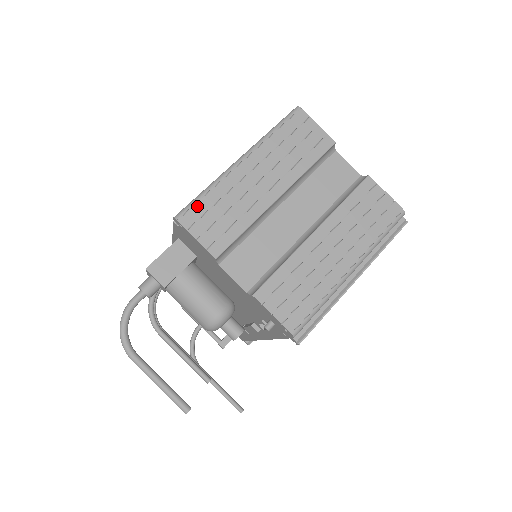
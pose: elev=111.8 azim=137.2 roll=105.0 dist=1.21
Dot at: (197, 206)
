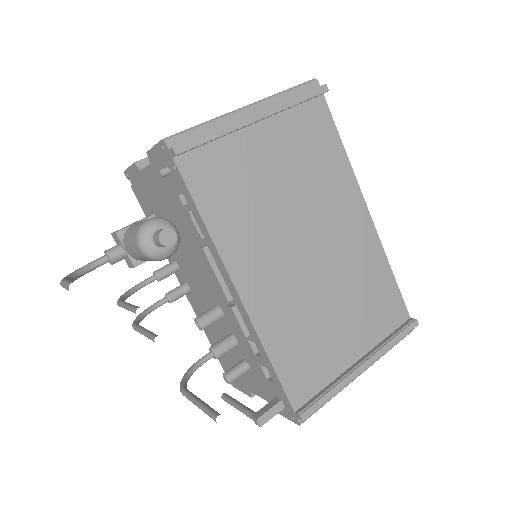
Dot at: occluded
